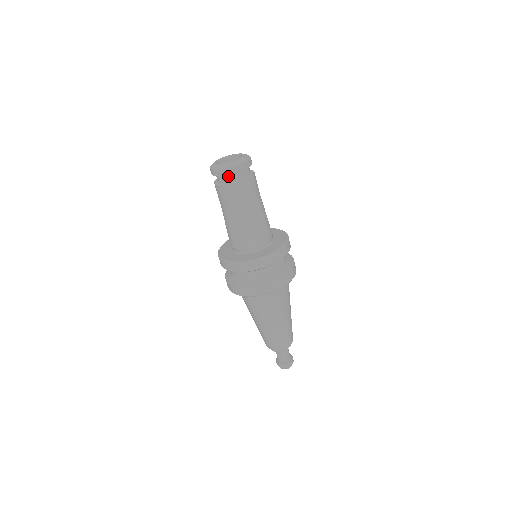
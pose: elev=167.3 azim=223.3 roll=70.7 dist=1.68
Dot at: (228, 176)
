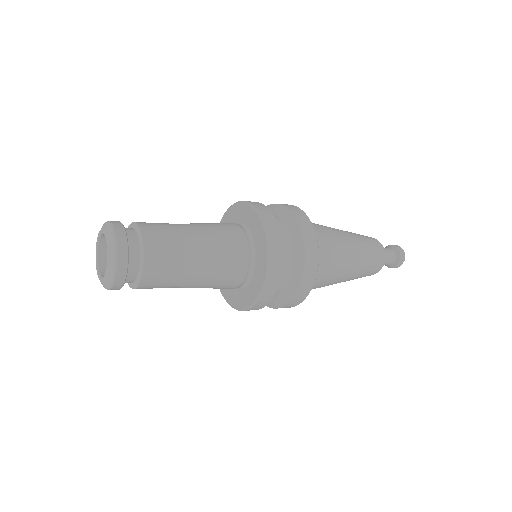
Dot at: occluded
